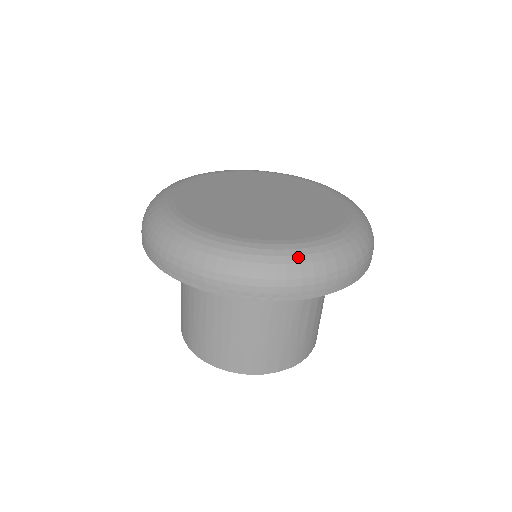
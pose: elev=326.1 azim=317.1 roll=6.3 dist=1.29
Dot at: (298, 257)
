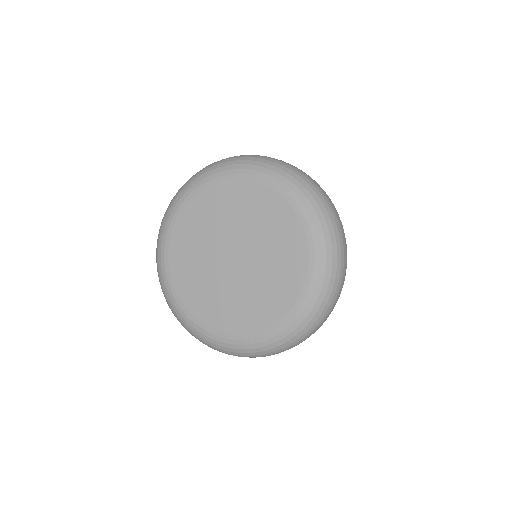
Dot at: (276, 343)
